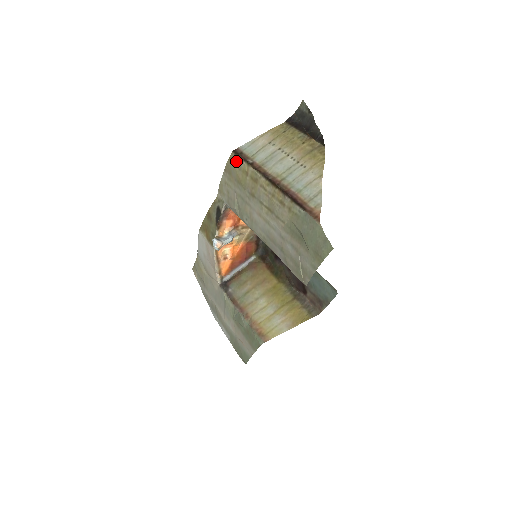
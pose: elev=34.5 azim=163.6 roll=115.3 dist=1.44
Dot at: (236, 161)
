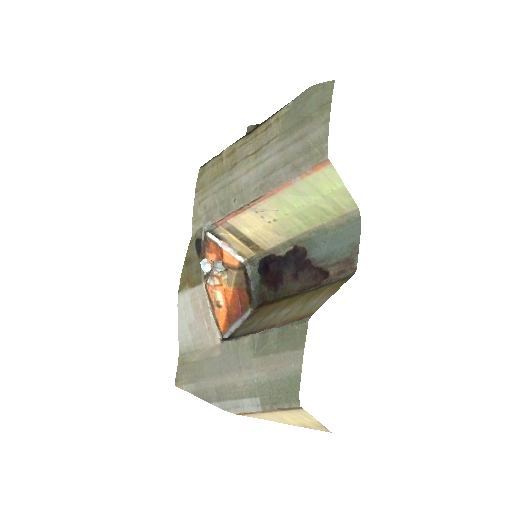
Dot at: (206, 167)
